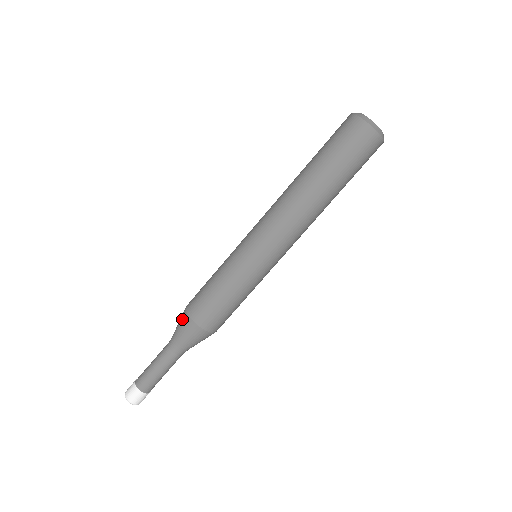
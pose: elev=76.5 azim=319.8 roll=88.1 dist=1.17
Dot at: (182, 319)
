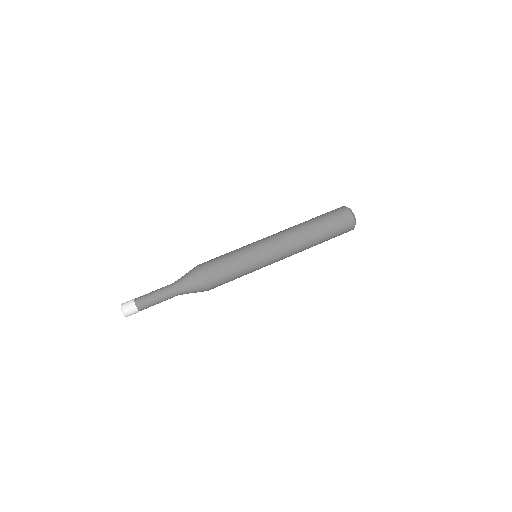
Dot at: occluded
